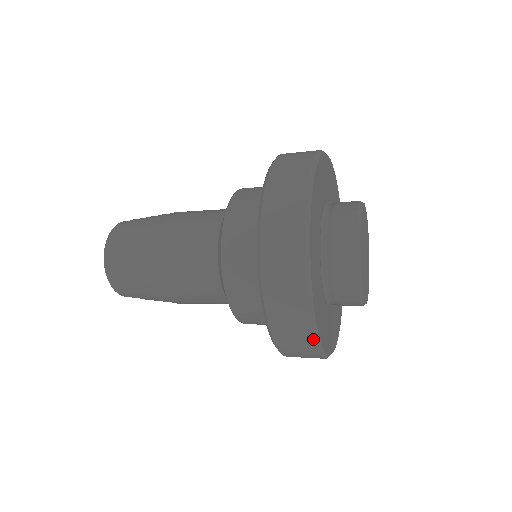
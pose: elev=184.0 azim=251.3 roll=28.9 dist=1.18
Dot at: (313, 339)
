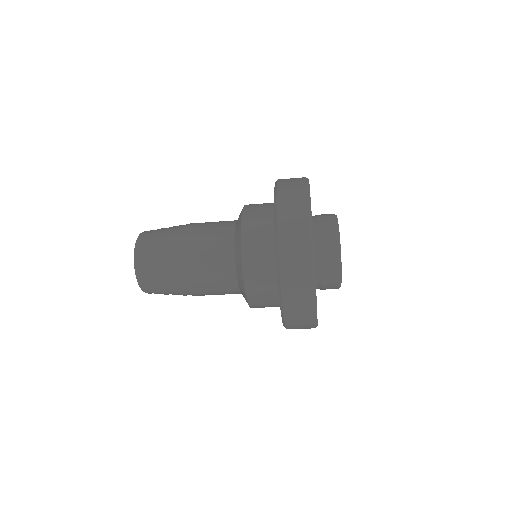
Dot at: occluded
